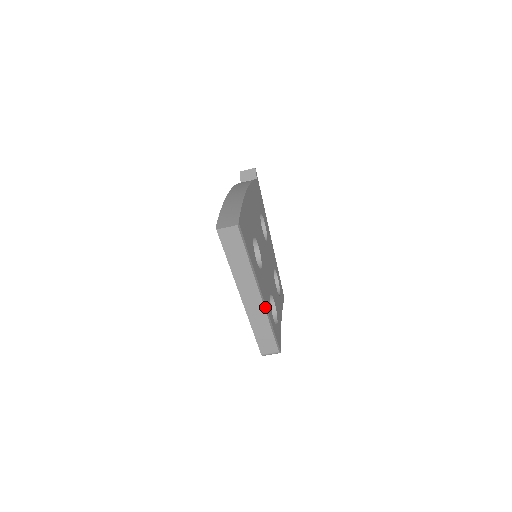
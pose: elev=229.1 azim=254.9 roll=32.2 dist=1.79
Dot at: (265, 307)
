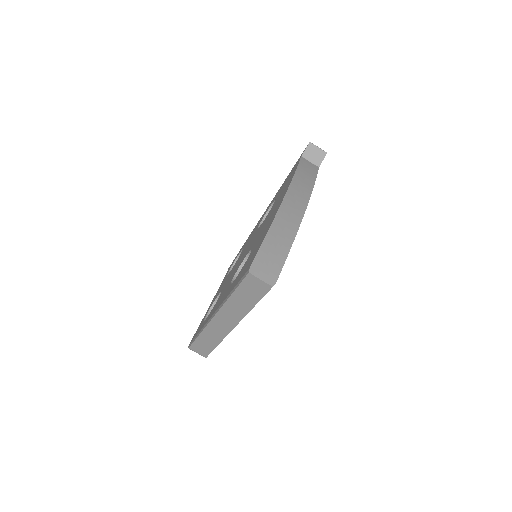
Dot at: occluded
